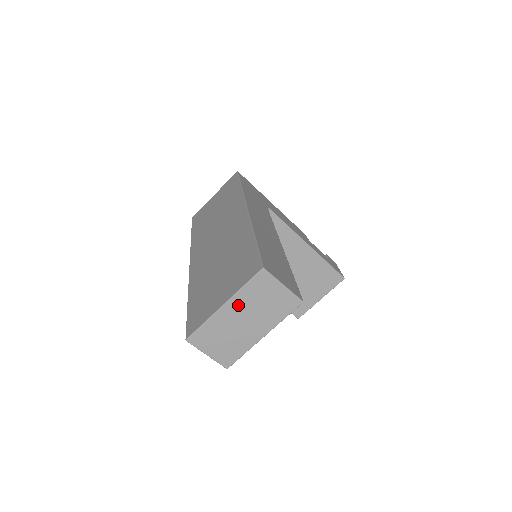
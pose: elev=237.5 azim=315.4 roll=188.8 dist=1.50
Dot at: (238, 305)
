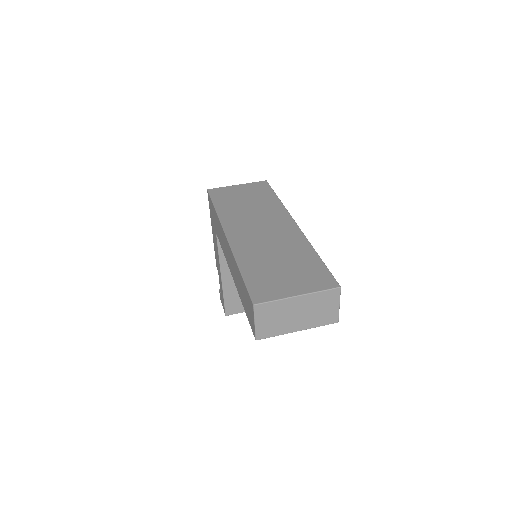
Dot at: (306, 301)
